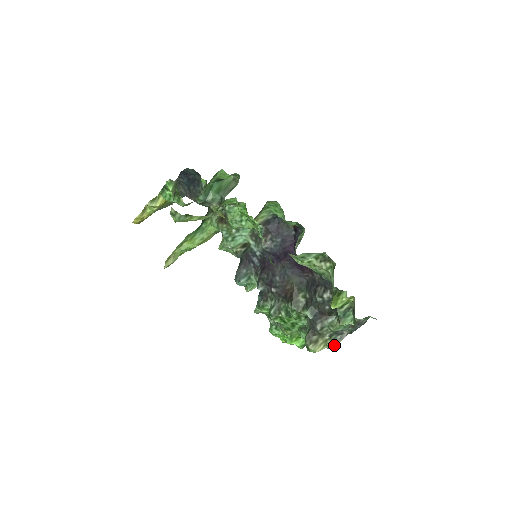
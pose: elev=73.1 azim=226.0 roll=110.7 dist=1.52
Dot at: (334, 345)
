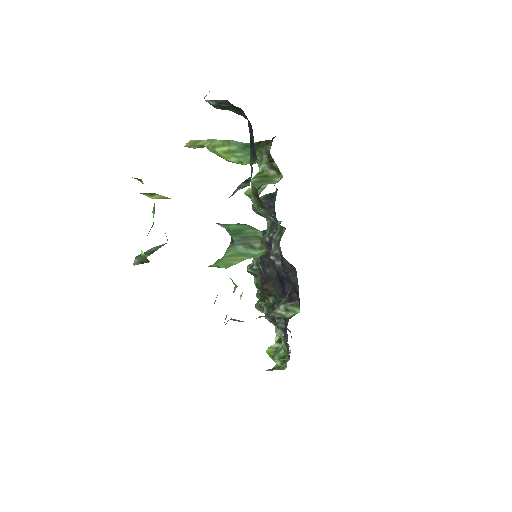
Dot at: occluded
